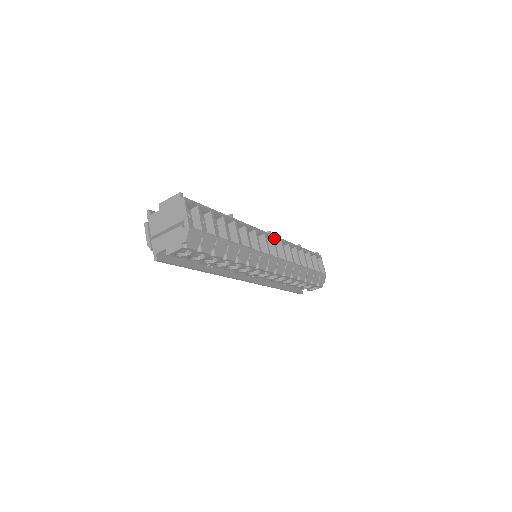
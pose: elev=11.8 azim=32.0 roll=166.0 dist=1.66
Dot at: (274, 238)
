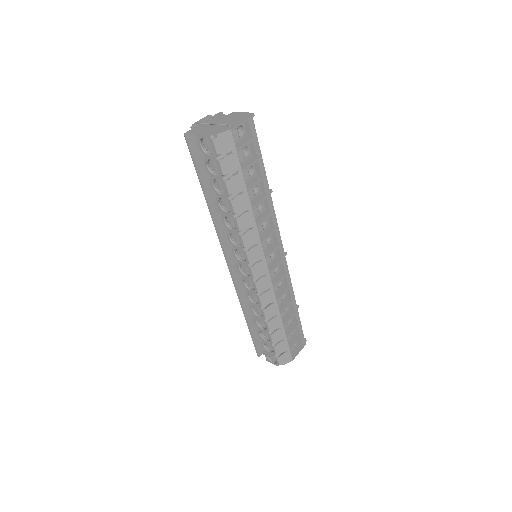
Dot at: (284, 260)
